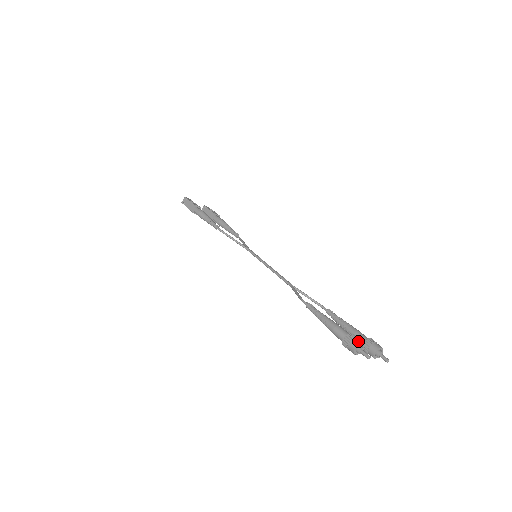
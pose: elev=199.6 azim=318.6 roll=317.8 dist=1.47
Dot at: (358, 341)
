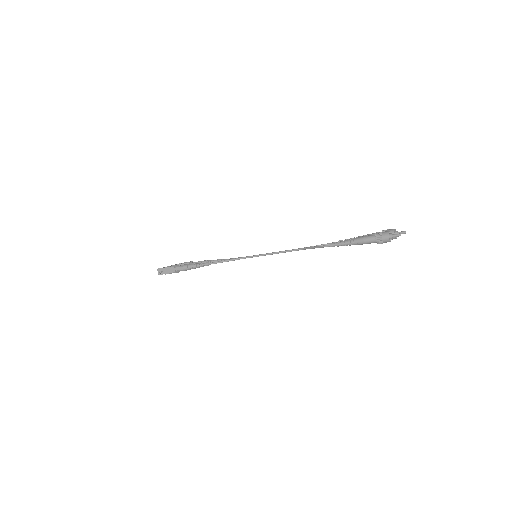
Dot at: (385, 232)
